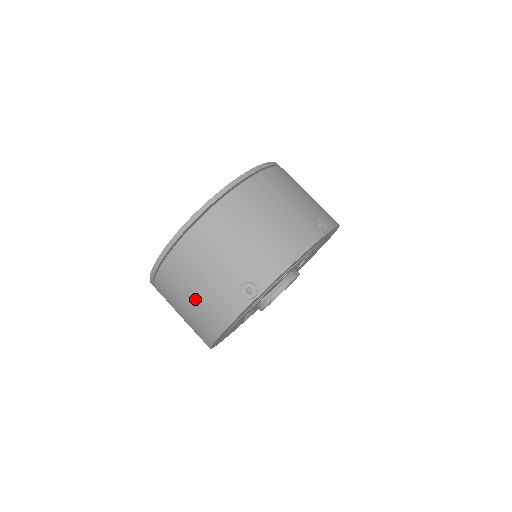
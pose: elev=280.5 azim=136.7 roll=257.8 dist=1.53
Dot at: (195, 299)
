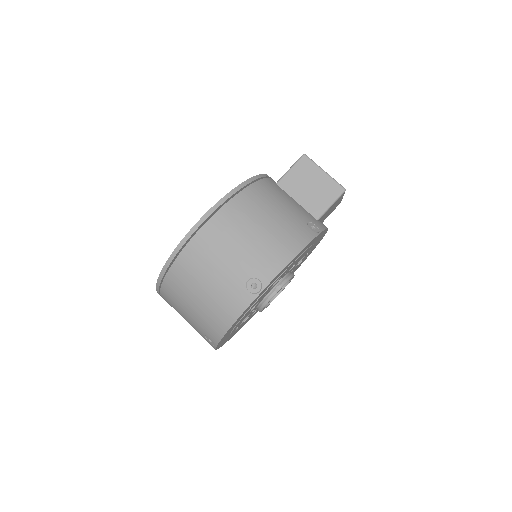
Dot at: occluded
